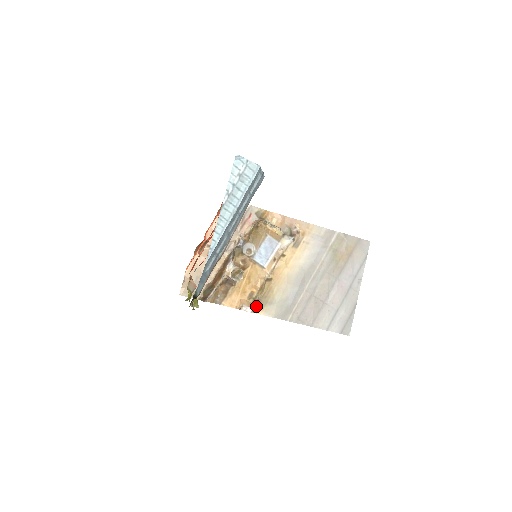
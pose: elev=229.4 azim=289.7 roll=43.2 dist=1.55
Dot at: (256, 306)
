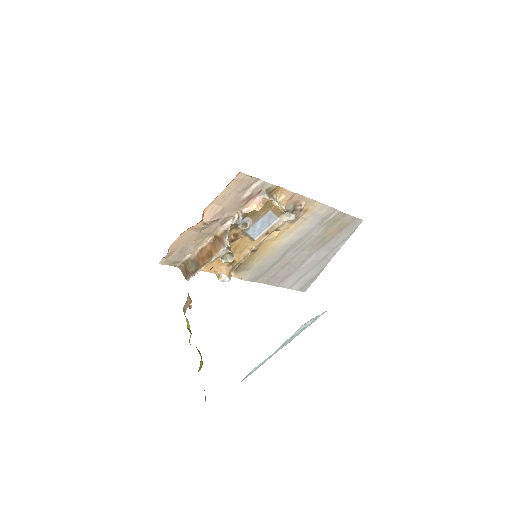
Dot at: (233, 272)
